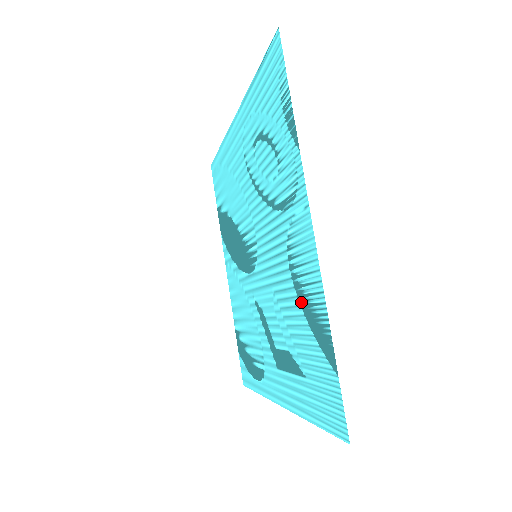
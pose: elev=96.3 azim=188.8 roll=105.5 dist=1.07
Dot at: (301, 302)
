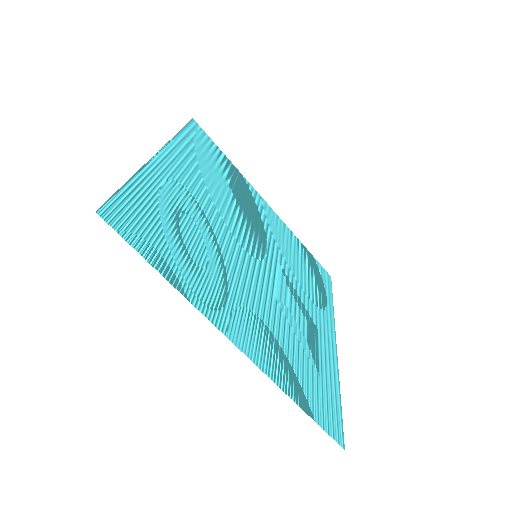
Dot at: (280, 350)
